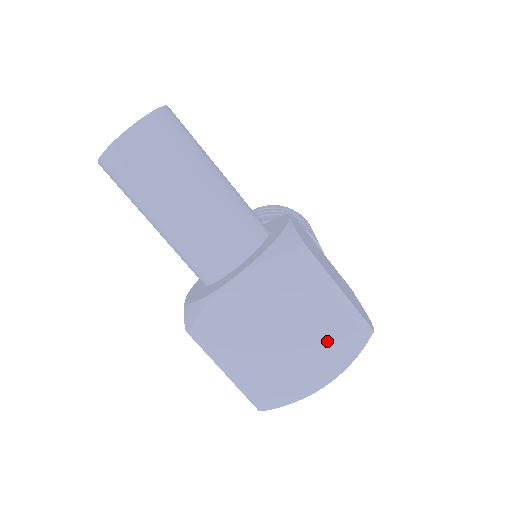
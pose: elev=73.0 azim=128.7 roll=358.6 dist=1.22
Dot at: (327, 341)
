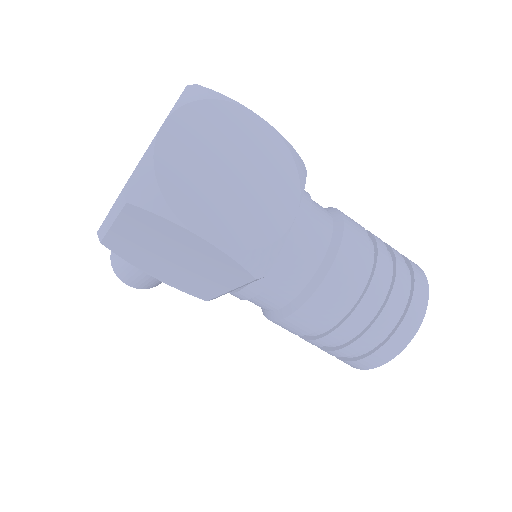
Dot at: occluded
